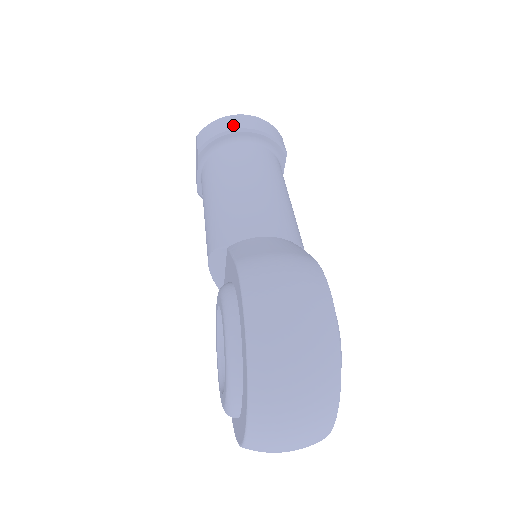
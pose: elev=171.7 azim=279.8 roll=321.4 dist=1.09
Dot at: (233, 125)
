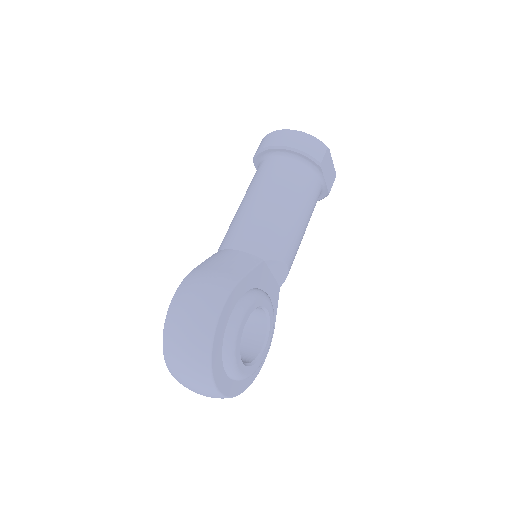
Dot at: (273, 141)
